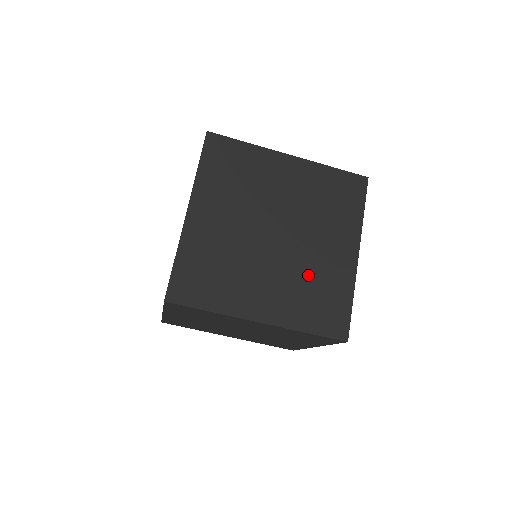
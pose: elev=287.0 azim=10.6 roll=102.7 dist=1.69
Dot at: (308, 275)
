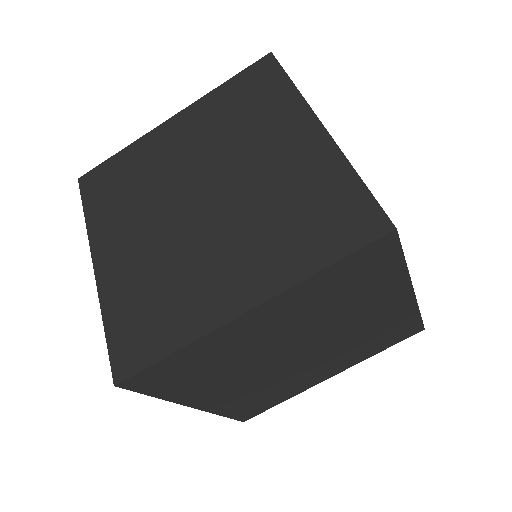
Dot at: (273, 203)
